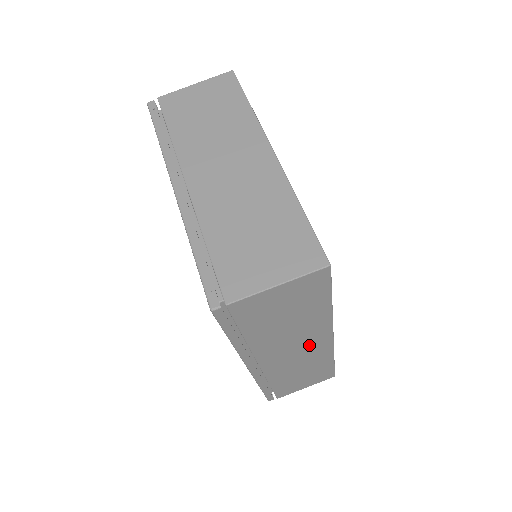
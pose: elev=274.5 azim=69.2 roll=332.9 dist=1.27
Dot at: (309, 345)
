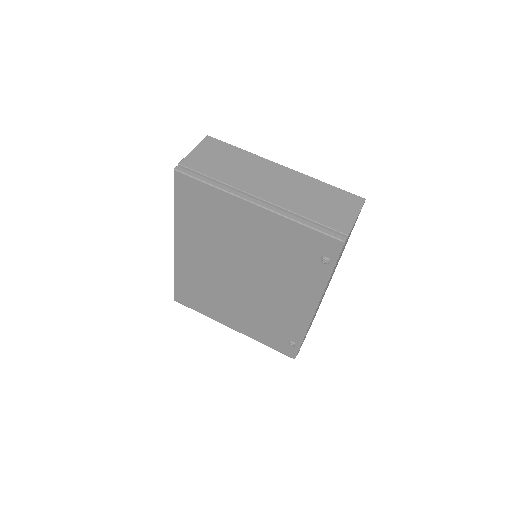
Dot at: occluded
